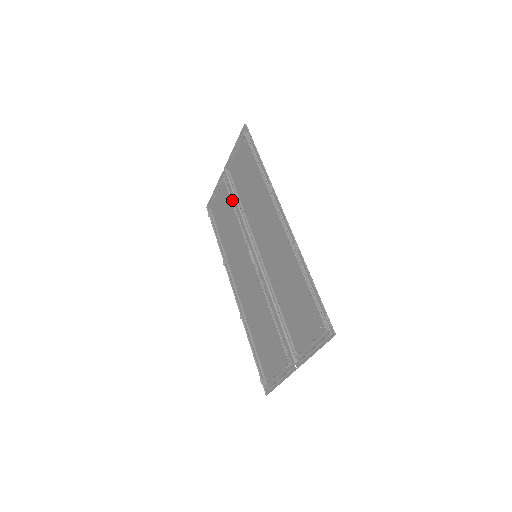
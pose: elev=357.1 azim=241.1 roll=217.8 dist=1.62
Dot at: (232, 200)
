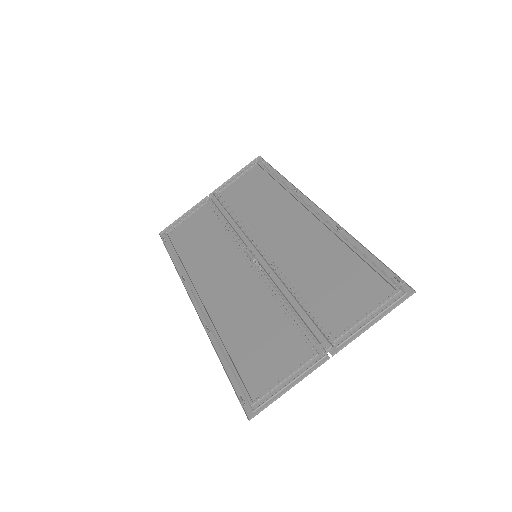
Dot at: (221, 214)
